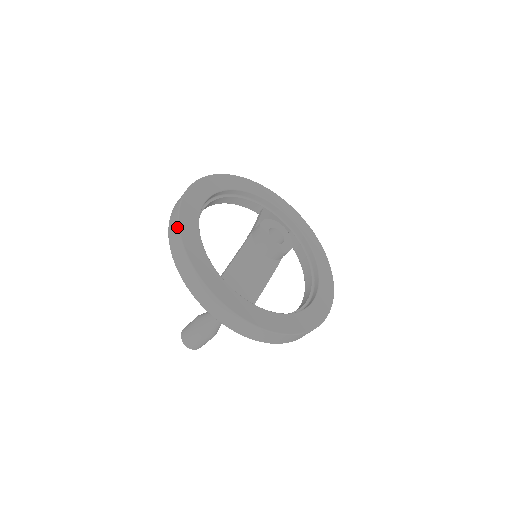
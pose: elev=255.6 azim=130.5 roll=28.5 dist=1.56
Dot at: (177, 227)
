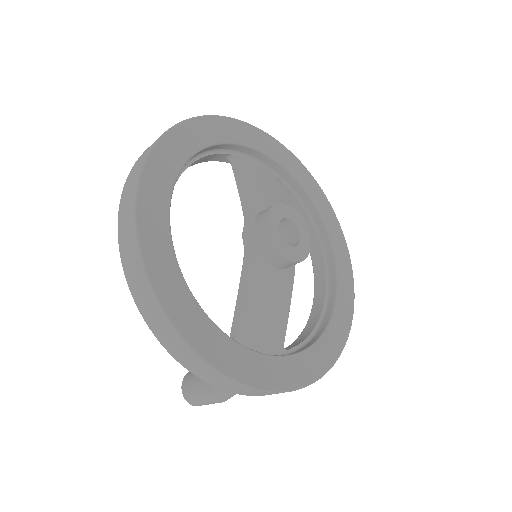
Dot at: (153, 299)
